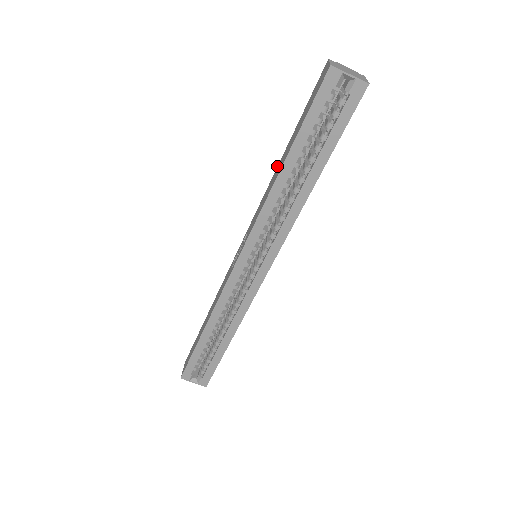
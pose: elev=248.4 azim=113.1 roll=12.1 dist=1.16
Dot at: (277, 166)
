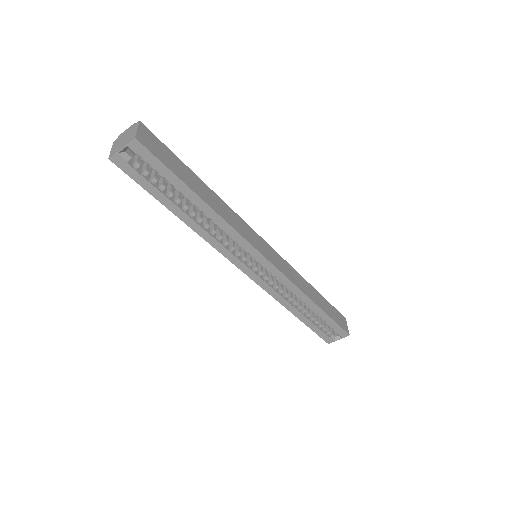
Dot at: occluded
